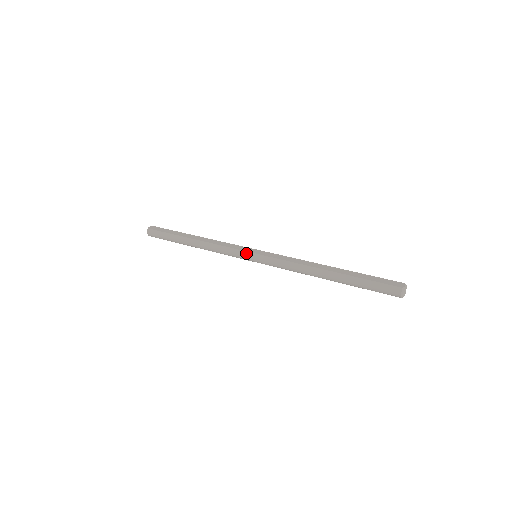
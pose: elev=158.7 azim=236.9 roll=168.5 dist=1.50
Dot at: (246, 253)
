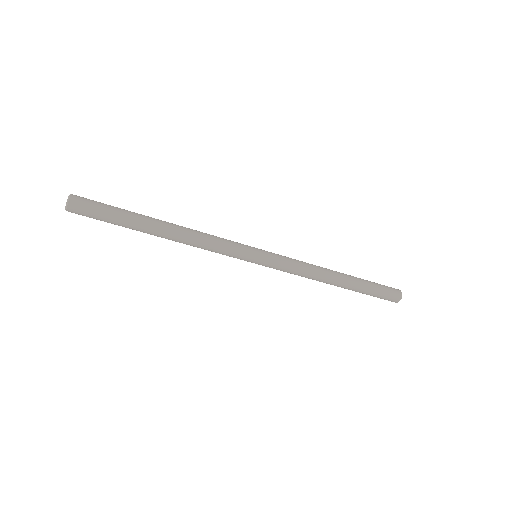
Dot at: (248, 246)
